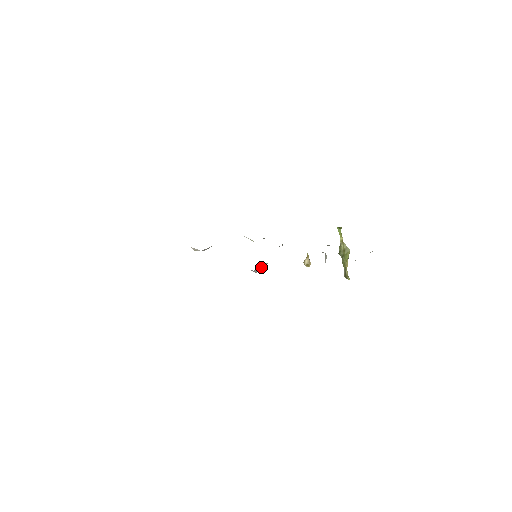
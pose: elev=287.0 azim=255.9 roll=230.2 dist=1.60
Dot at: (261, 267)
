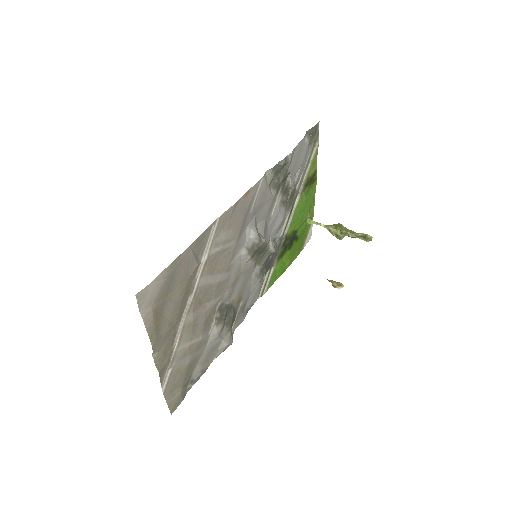
Dot at: (260, 236)
